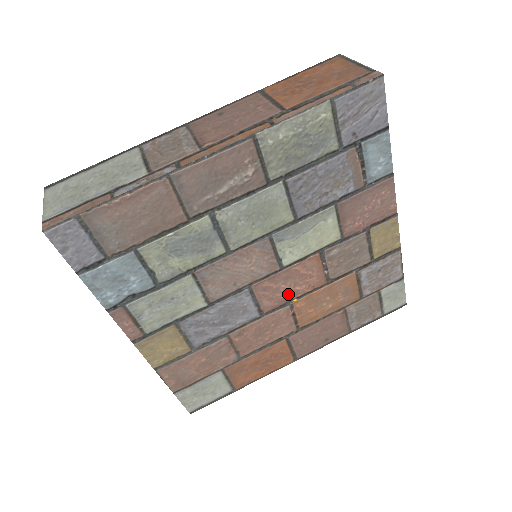
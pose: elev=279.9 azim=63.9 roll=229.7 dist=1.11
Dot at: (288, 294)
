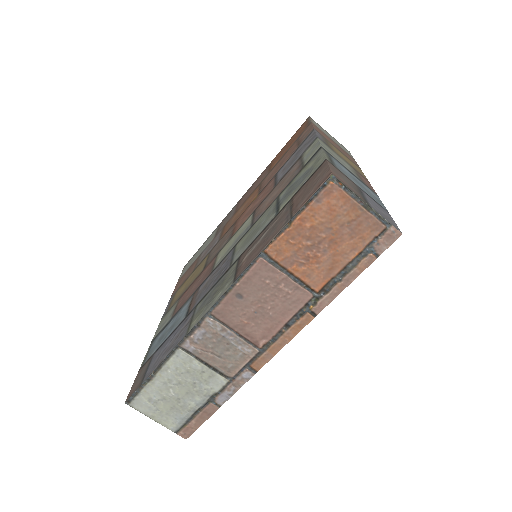
Dot at: occluded
